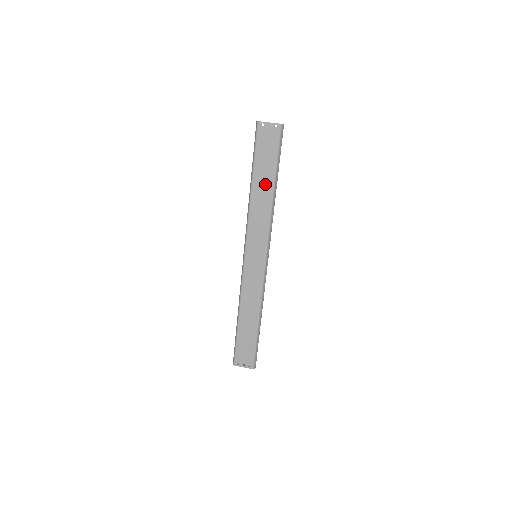
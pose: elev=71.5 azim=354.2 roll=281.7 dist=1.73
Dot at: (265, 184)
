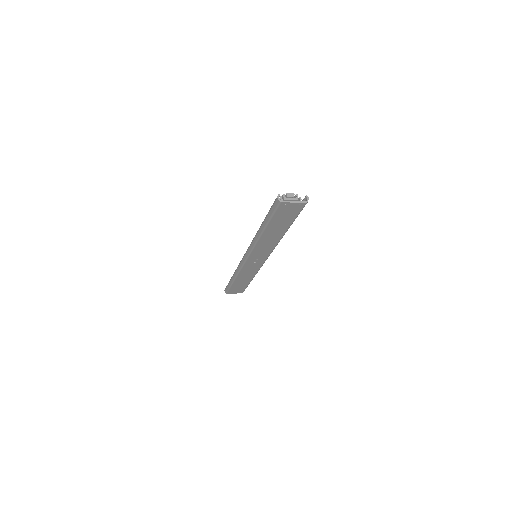
Dot at: (277, 232)
